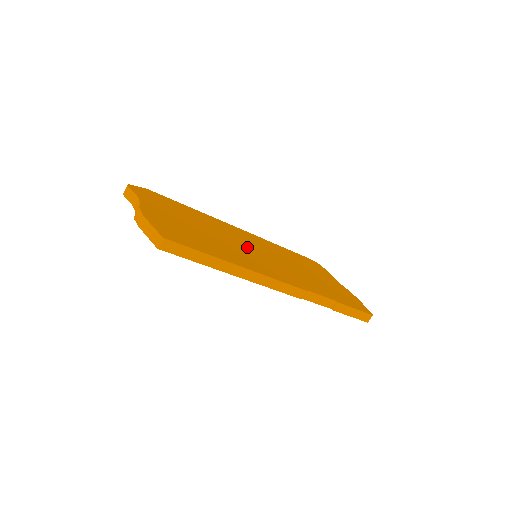
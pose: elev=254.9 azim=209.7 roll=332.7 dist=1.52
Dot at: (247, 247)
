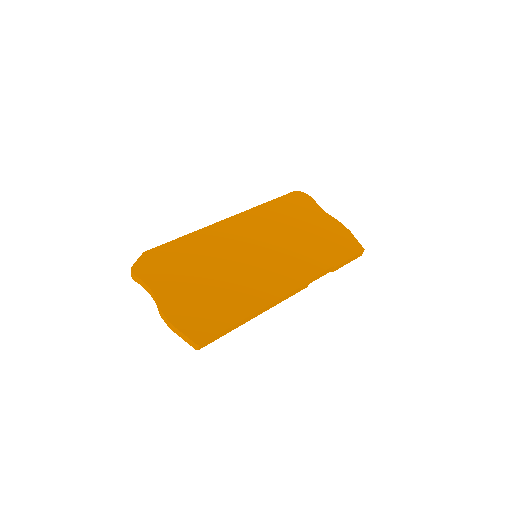
Dot at: (247, 257)
